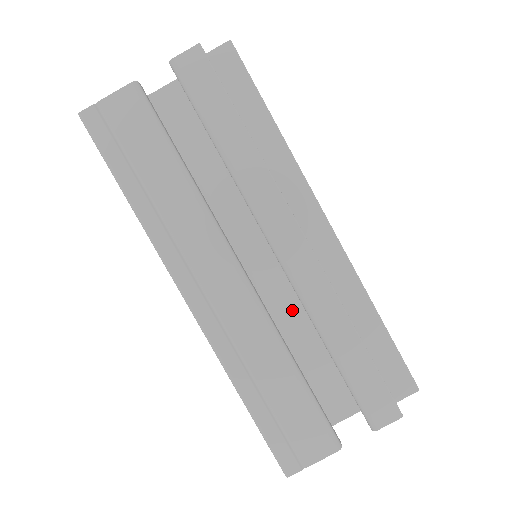
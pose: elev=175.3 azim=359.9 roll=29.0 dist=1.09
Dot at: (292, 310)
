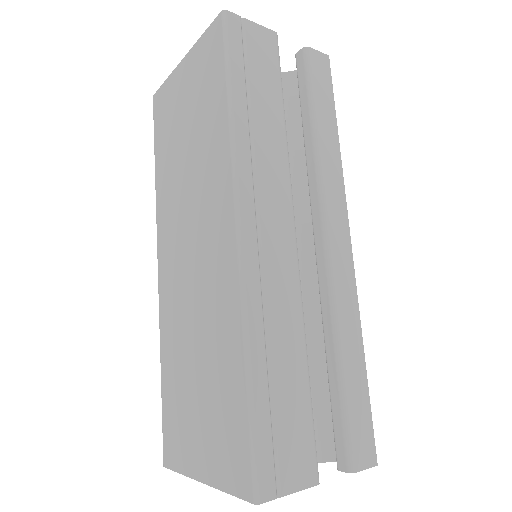
Dot at: occluded
